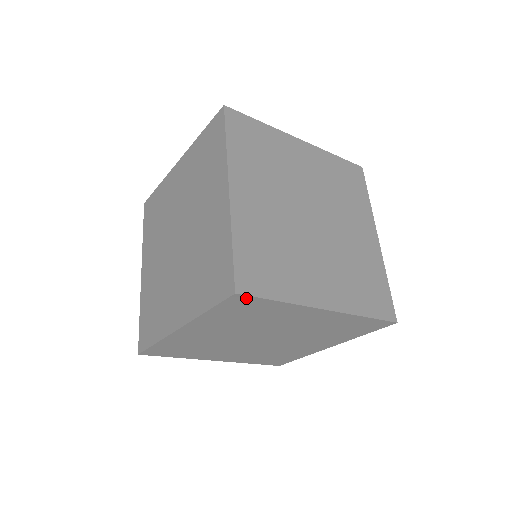
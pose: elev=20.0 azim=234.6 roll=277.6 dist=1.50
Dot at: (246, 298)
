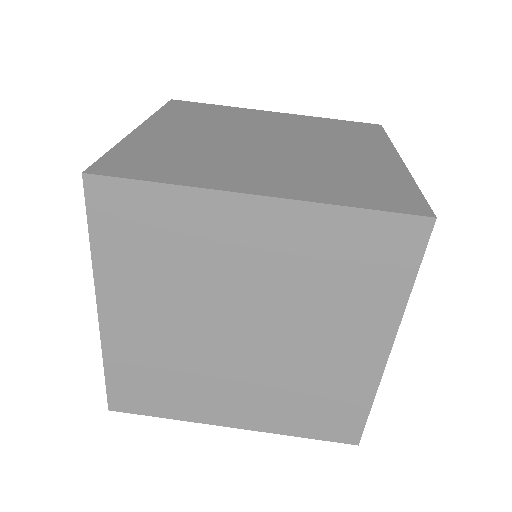
Dot at: occluded
